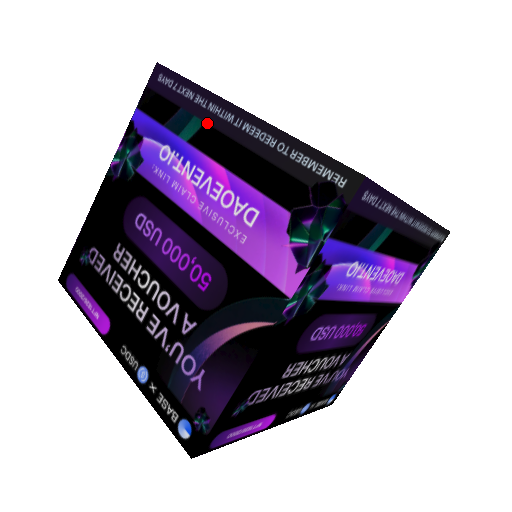
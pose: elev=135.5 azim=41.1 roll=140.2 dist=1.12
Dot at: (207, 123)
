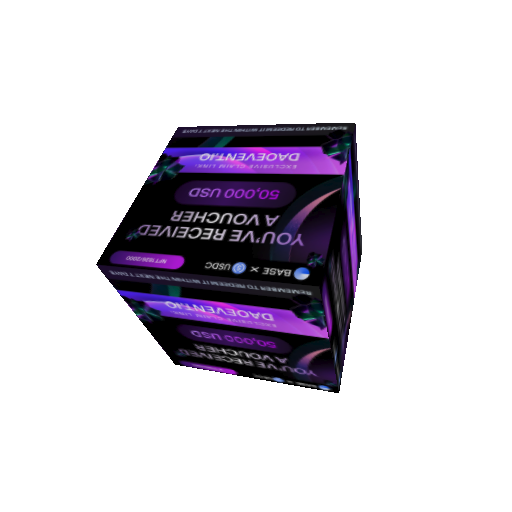
Dot at: (237, 136)
